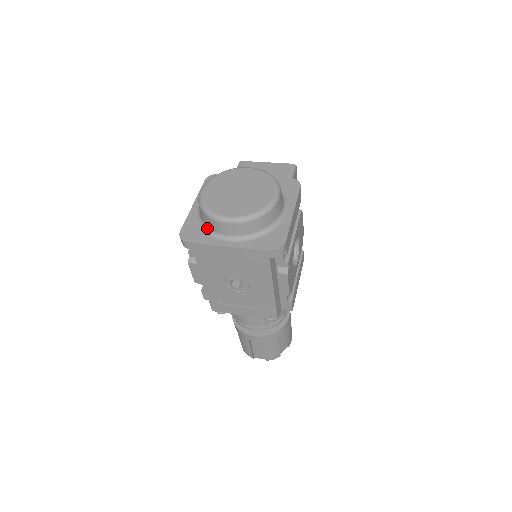
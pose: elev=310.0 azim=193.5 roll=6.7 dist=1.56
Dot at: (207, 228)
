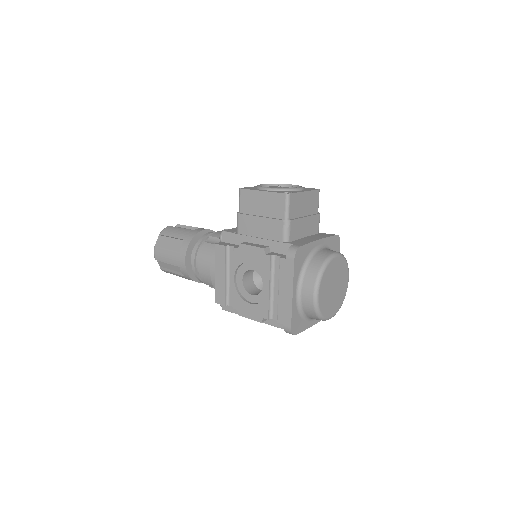
Dot at: (306, 317)
